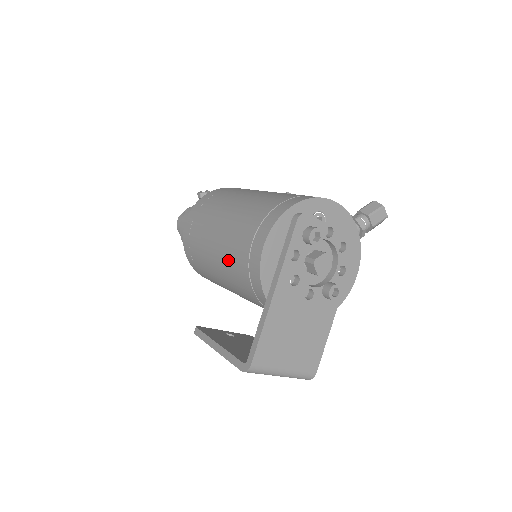
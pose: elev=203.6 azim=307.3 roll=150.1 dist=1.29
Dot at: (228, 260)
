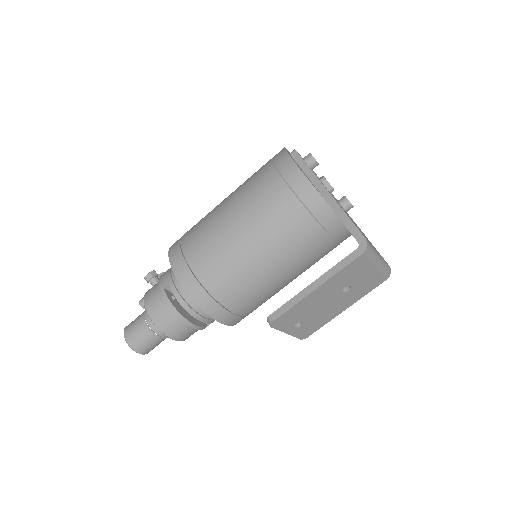
Dot at: (263, 218)
